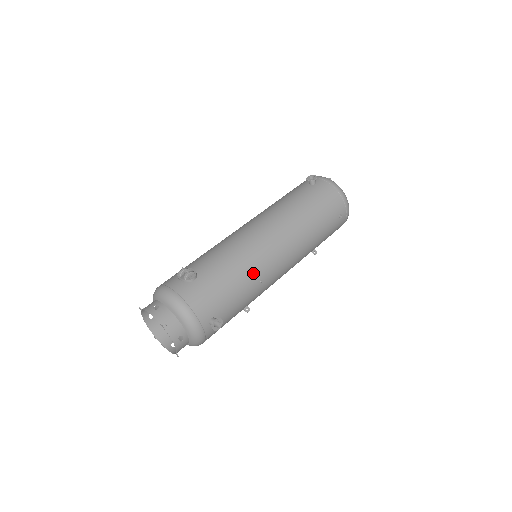
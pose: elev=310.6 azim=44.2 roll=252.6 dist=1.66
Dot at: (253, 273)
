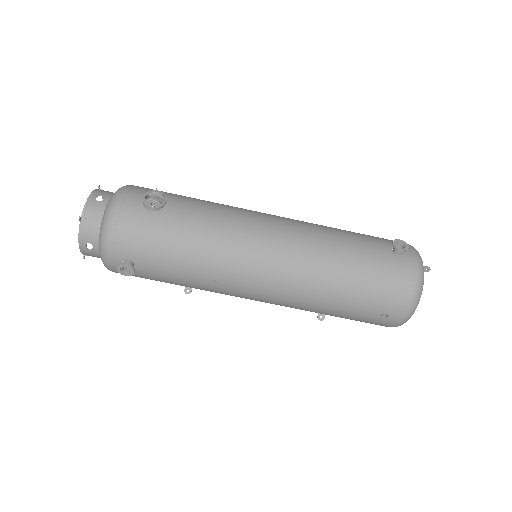
Dot at: (213, 265)
